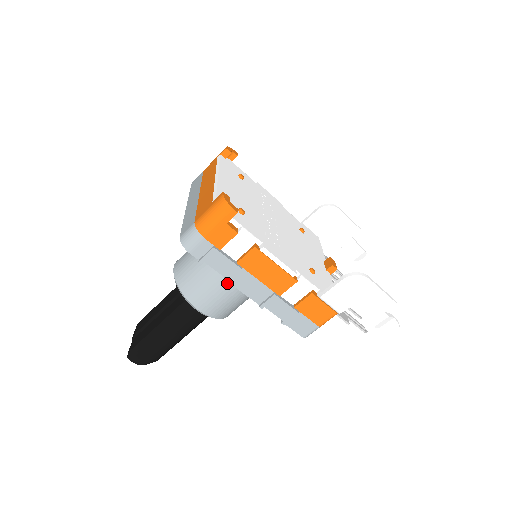
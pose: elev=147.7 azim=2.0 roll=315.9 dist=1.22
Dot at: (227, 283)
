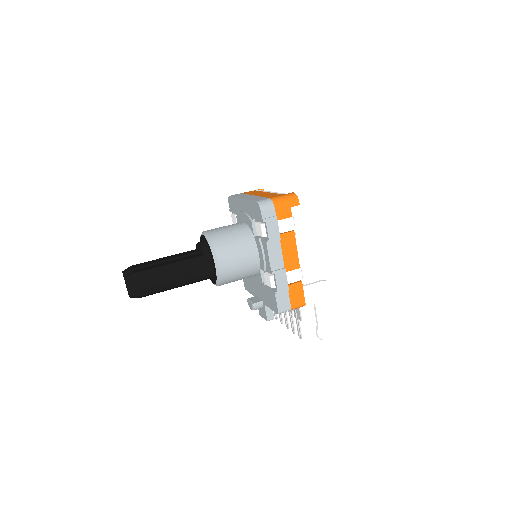
Dot at: (248, 254)
